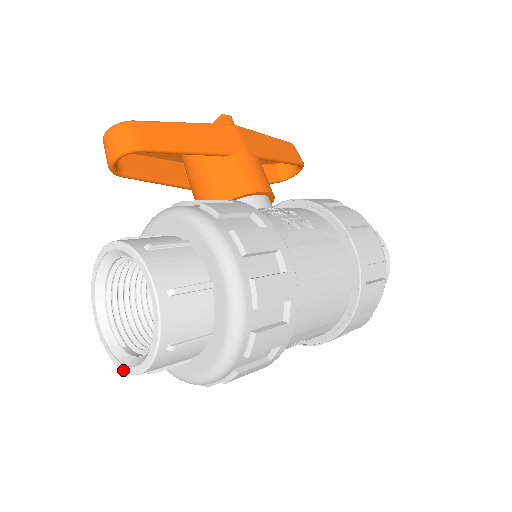
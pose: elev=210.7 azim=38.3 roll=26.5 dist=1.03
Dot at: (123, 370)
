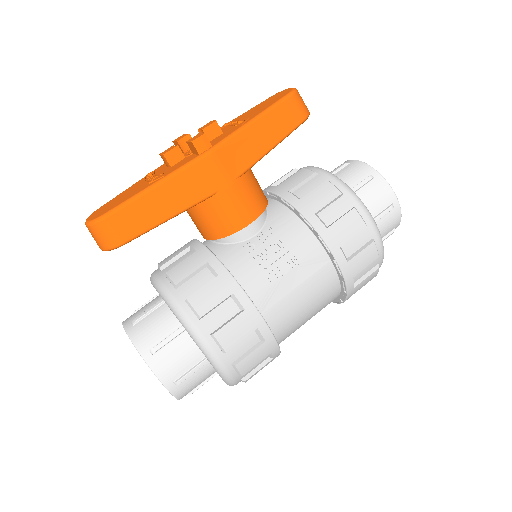
Dot at: occluded
